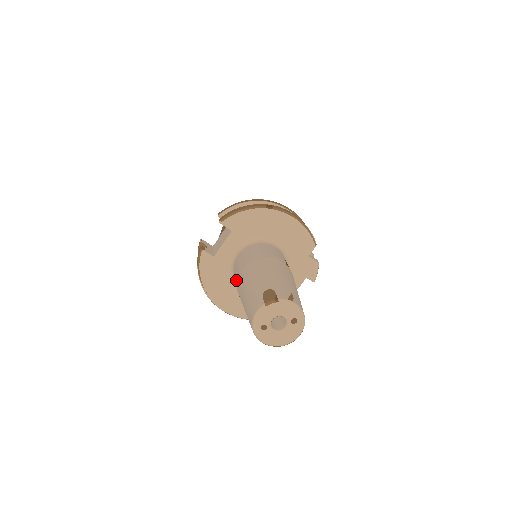
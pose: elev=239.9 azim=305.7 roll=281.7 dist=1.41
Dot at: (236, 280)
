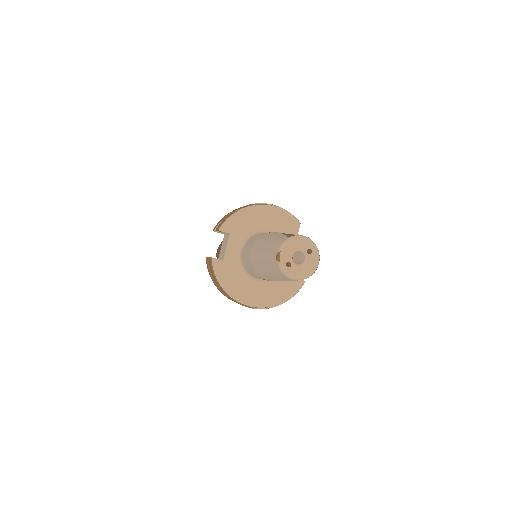
Dot at: (249, 263)
